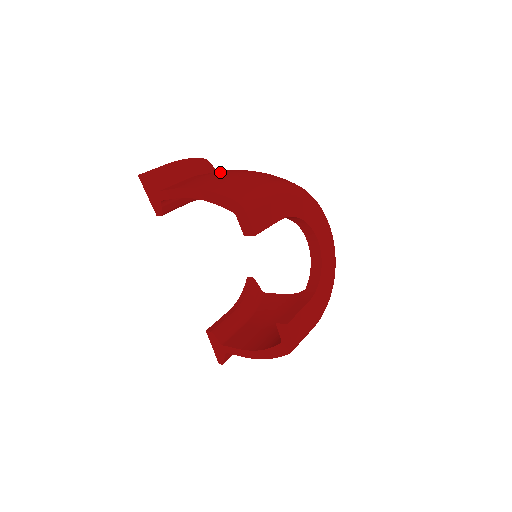
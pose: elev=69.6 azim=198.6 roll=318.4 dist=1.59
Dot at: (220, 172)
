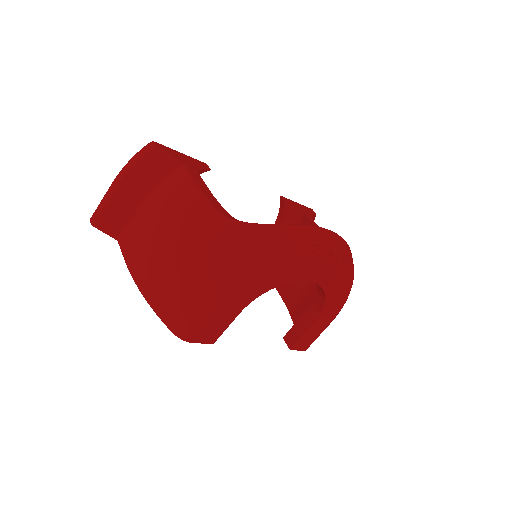
Dot at: (162, 232)
